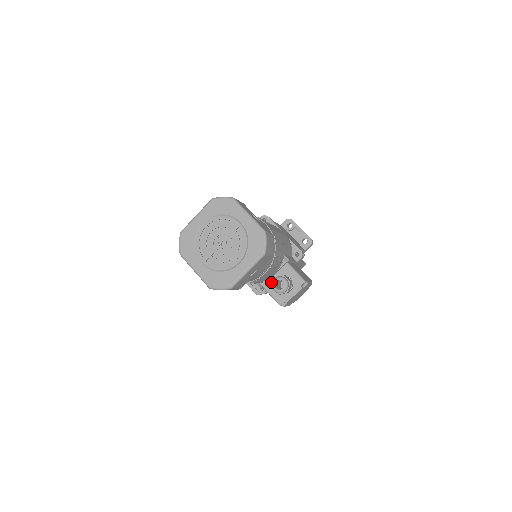
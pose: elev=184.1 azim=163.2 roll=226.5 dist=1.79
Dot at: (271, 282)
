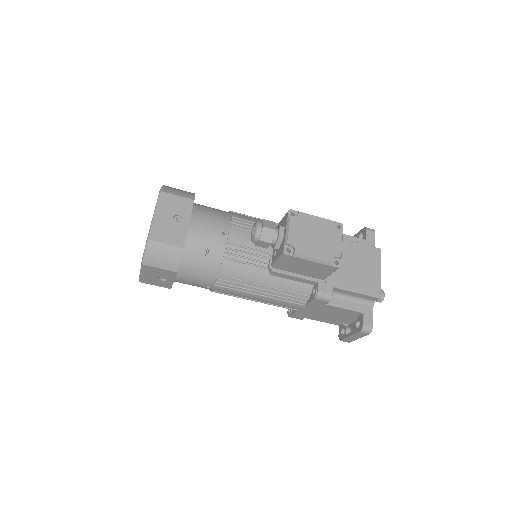
Dot at: (274, 253)
